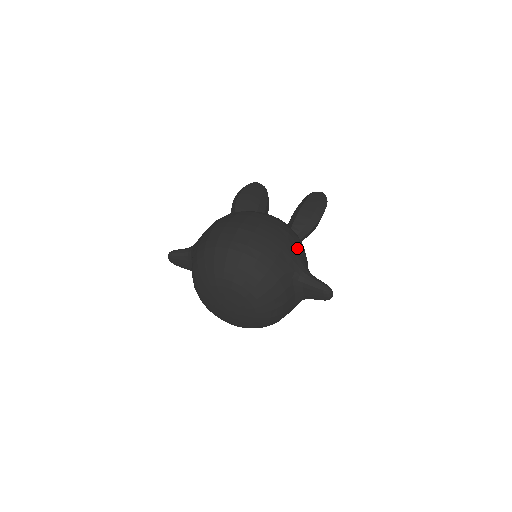
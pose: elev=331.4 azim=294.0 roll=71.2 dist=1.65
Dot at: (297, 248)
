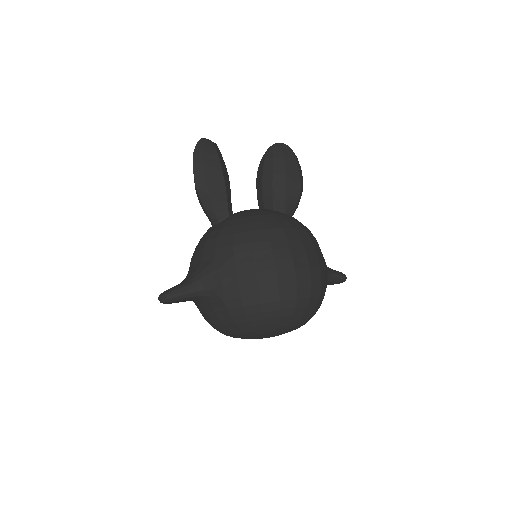
Dot at: occluded
